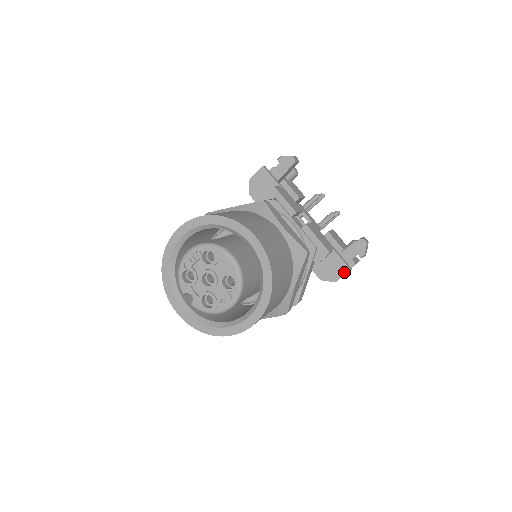
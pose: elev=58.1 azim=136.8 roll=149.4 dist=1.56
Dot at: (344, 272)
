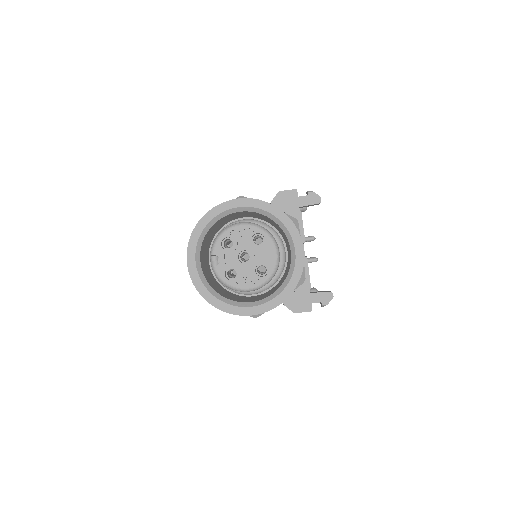
Dot at: (306, 310)
